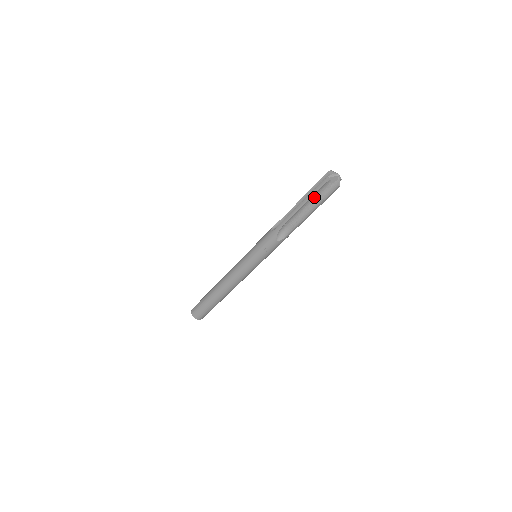
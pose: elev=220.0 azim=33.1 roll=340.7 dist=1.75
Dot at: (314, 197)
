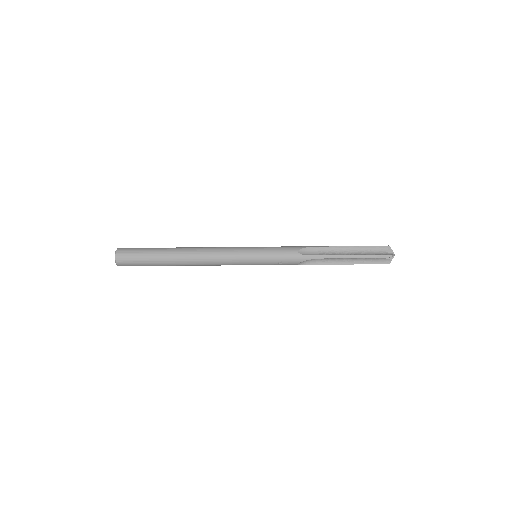
Dot at: (364, 257)
